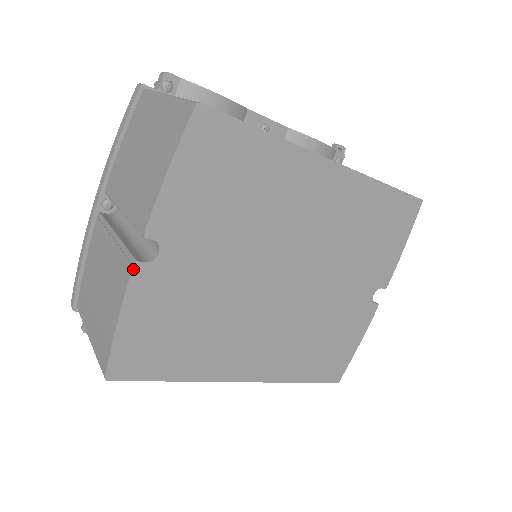
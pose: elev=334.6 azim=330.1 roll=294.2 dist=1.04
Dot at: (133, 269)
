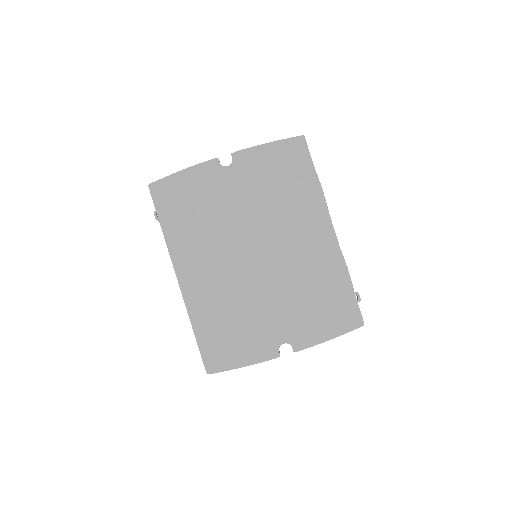
Dot at: (213, 159)
